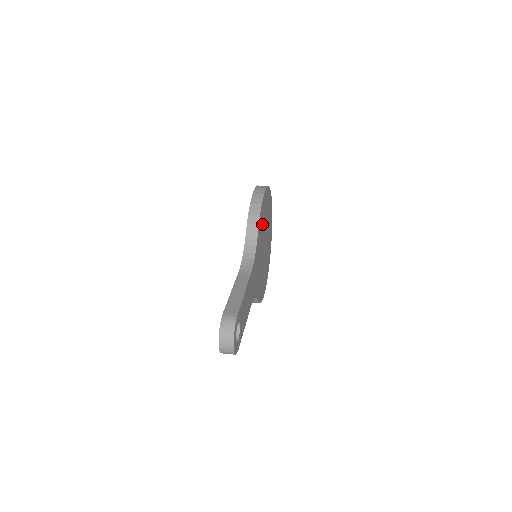
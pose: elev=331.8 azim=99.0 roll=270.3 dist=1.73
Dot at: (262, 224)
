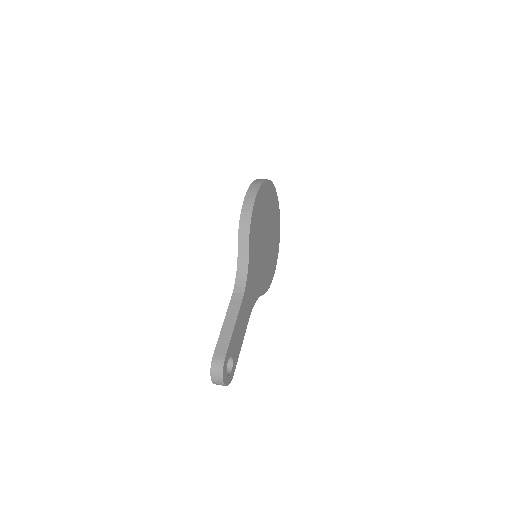
Dot at: (256, 231)
